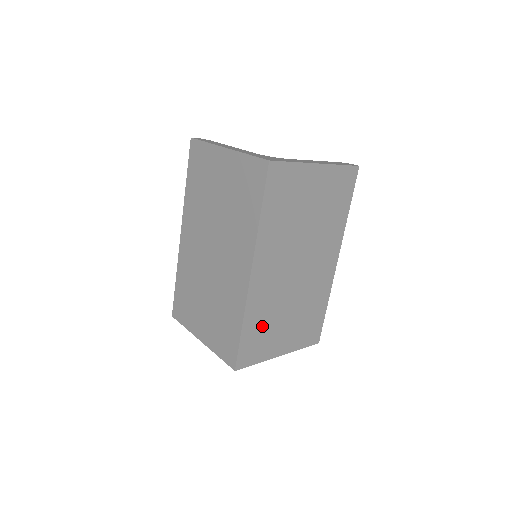
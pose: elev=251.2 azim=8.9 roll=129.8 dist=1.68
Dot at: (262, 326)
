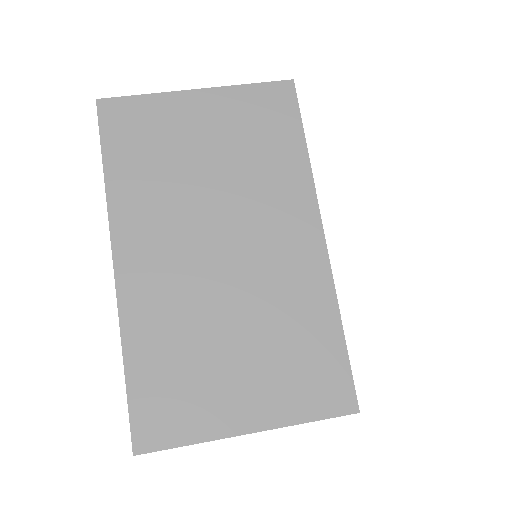
Dot at: occluded
